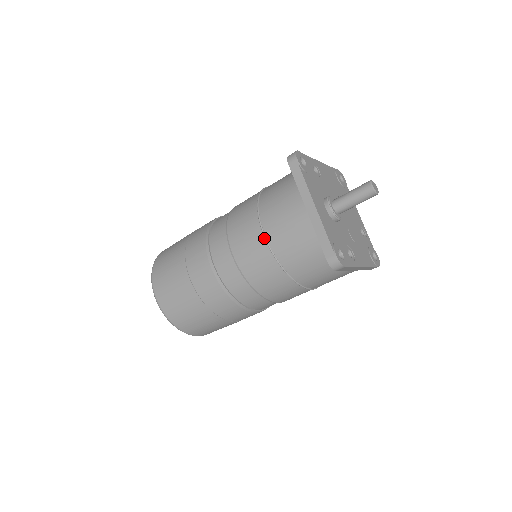
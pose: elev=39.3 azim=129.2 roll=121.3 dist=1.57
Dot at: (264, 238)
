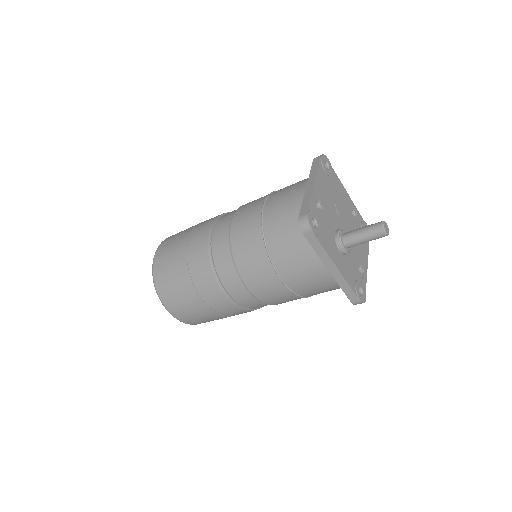
Dot at: (285, 286)
